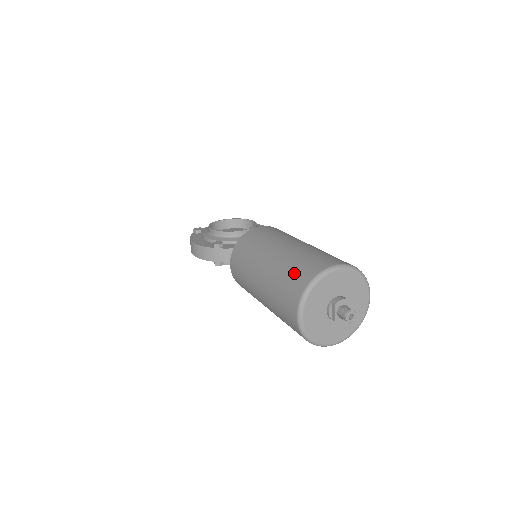
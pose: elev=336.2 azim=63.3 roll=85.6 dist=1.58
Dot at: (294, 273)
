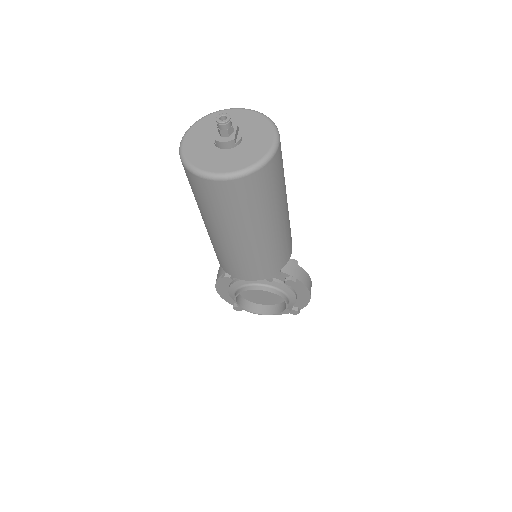
Dot at: occluded
